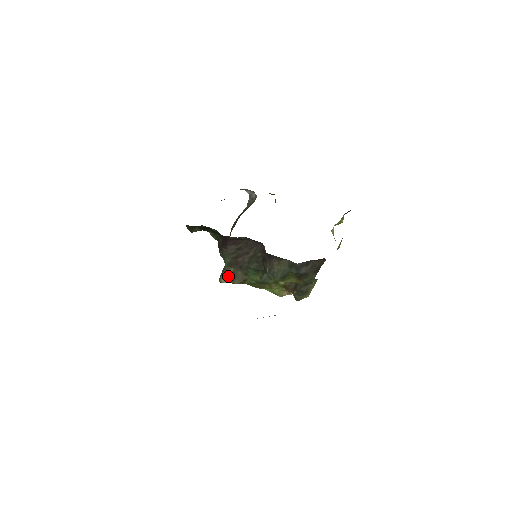
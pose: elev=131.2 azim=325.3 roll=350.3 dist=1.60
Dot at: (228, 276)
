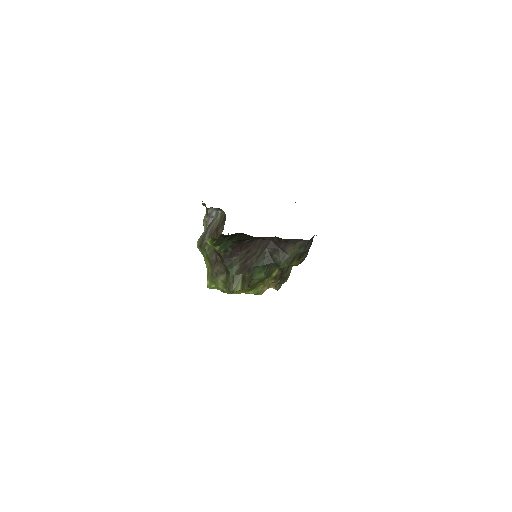
Dot at: (239, 283)
